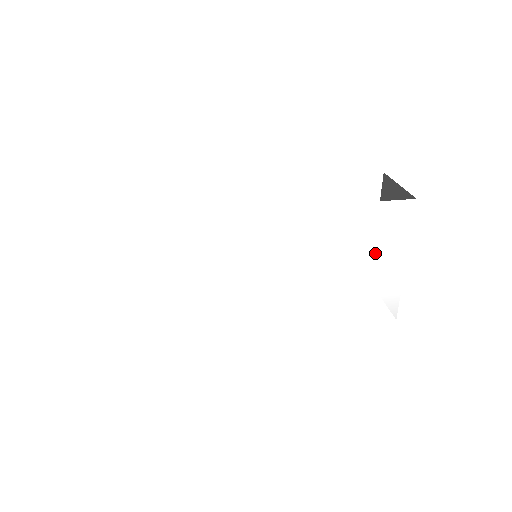
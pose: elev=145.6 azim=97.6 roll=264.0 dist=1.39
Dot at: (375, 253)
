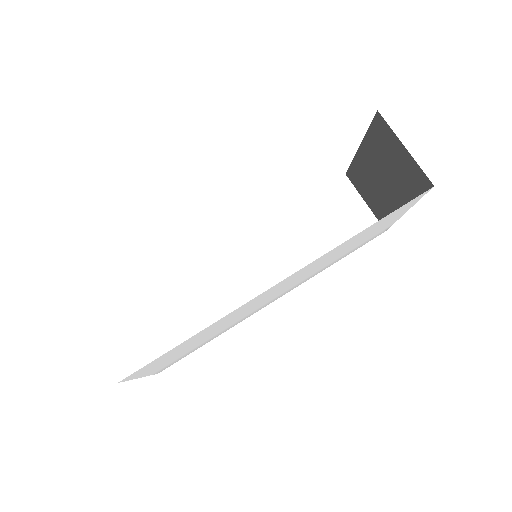
Dot at: occluded
